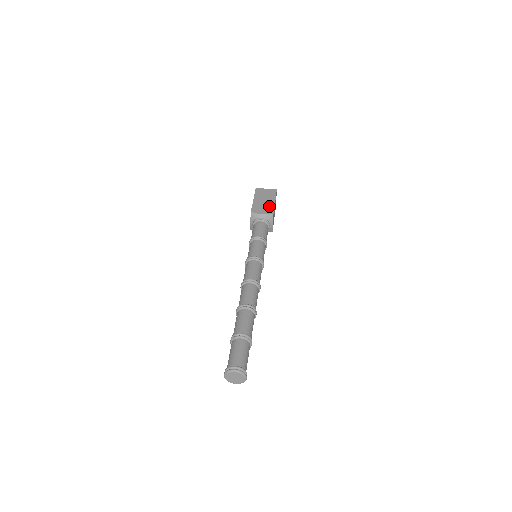
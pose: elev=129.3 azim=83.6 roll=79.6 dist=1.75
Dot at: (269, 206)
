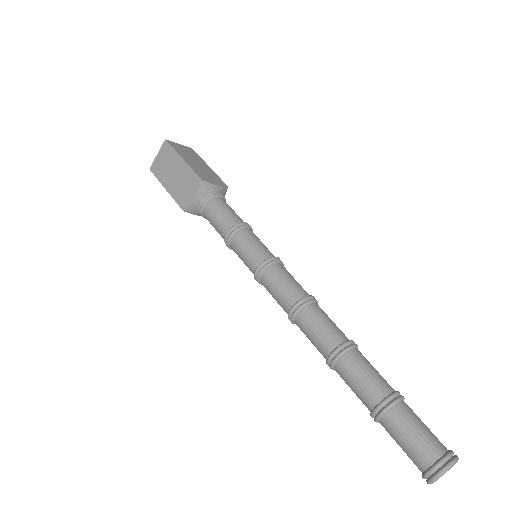
Dot at: (212, 173)
